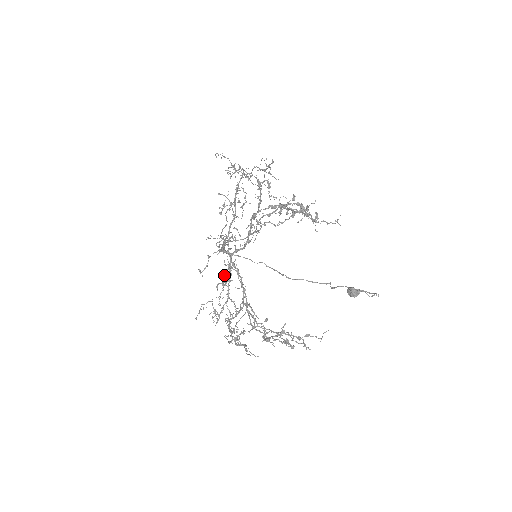
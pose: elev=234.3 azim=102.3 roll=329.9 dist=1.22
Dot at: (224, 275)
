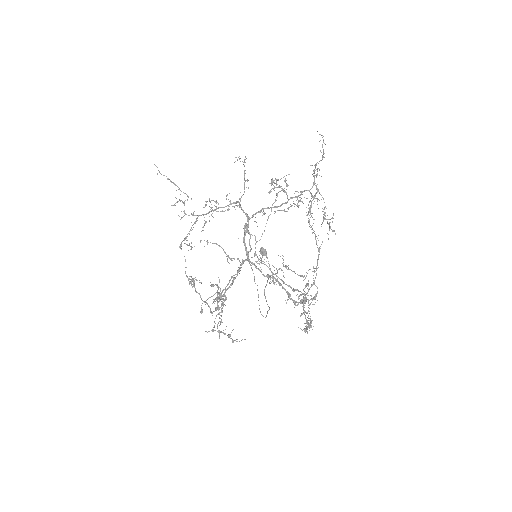
Dot at: (229, 257)
